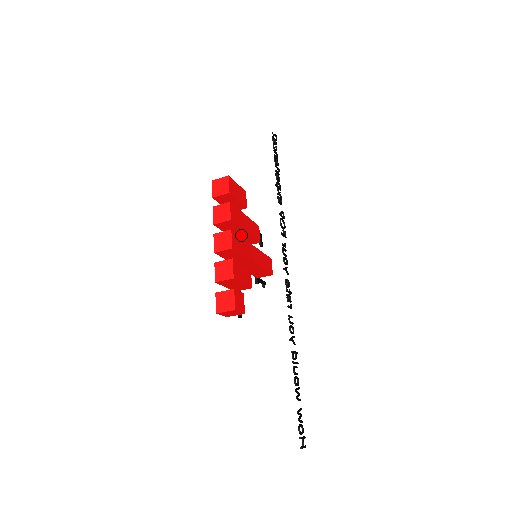
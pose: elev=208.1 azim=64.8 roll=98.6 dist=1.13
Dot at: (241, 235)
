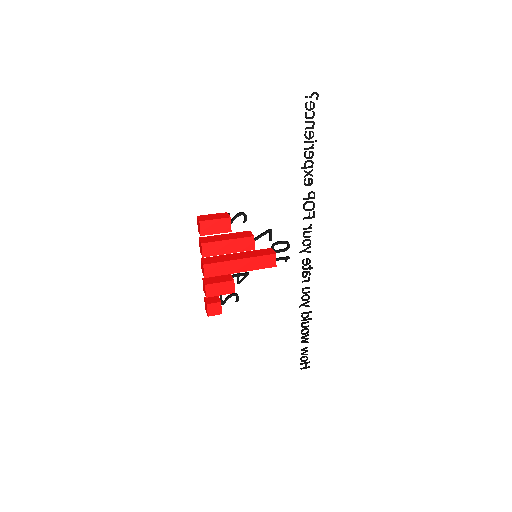
Dot at: occluded
